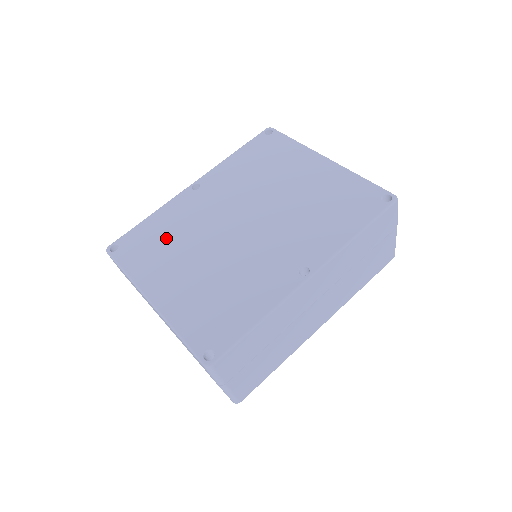
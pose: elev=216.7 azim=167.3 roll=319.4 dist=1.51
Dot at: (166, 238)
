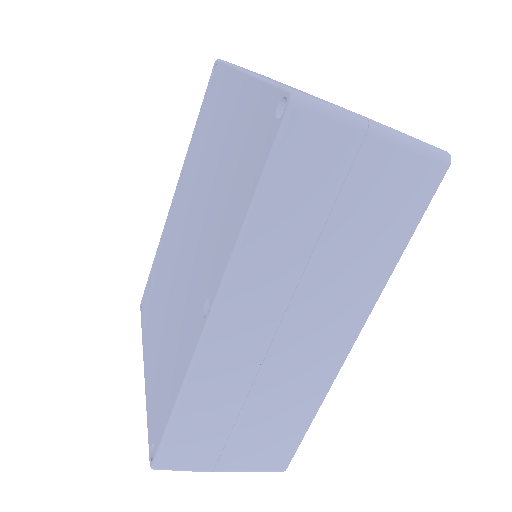
Dot at: (157, 281)
